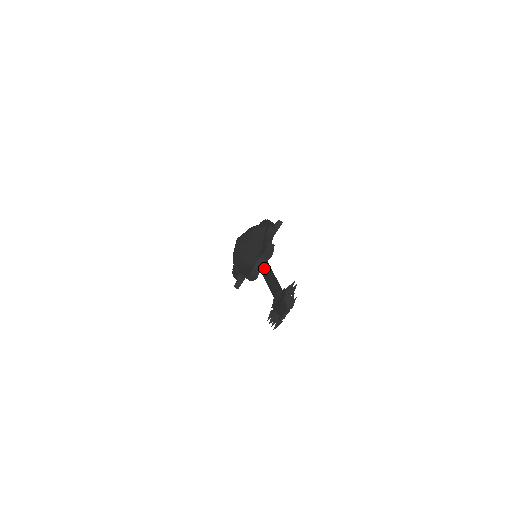
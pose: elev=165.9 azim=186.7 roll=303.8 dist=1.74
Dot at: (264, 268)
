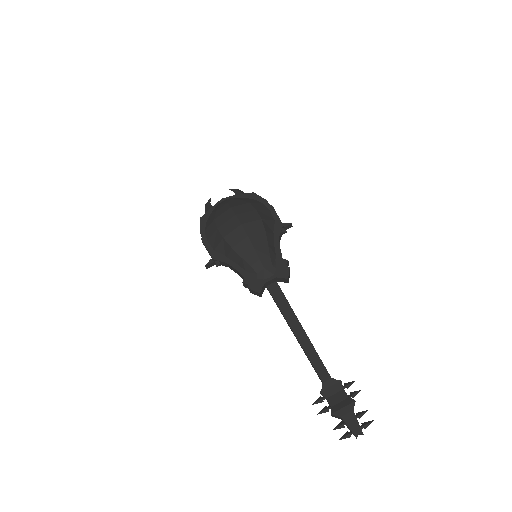
Dot at: (279, 296)
